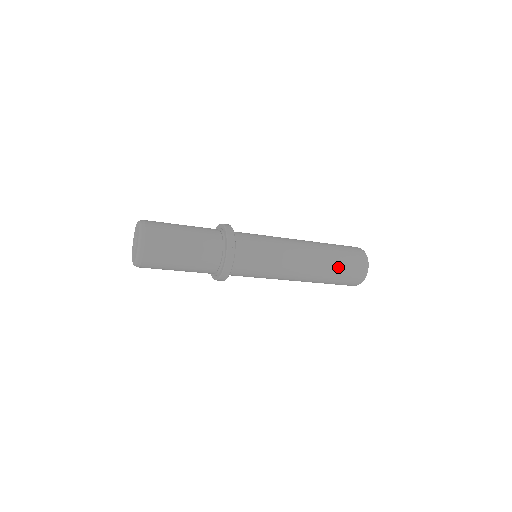
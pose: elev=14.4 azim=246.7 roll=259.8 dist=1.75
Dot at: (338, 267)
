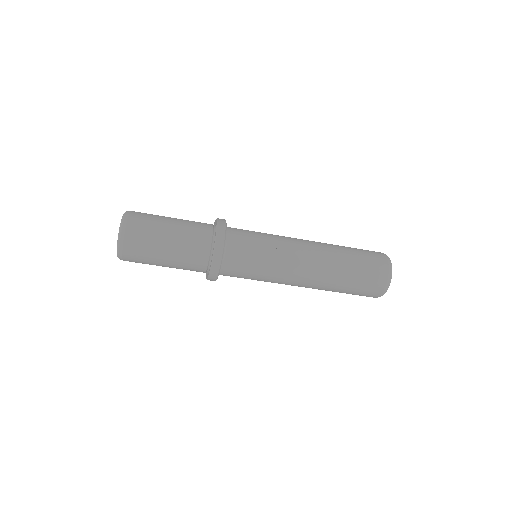
Dot at: (353, 265)
